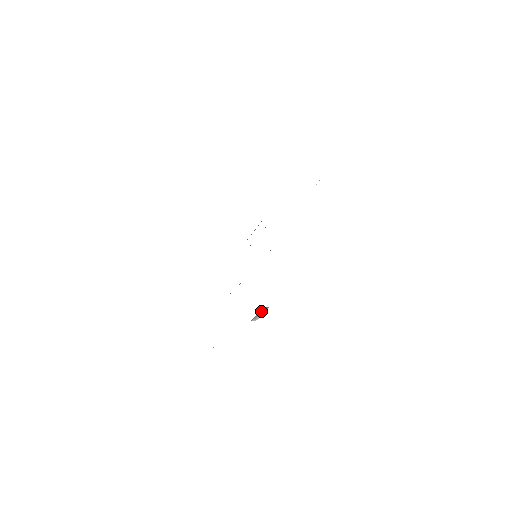
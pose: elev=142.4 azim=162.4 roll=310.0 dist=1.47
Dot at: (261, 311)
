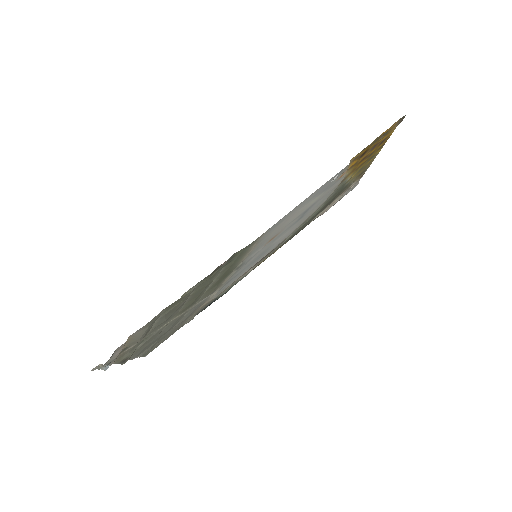
Dot at: (99, 366)
